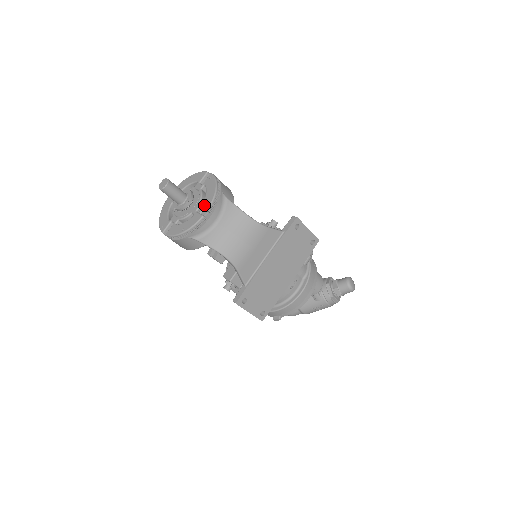
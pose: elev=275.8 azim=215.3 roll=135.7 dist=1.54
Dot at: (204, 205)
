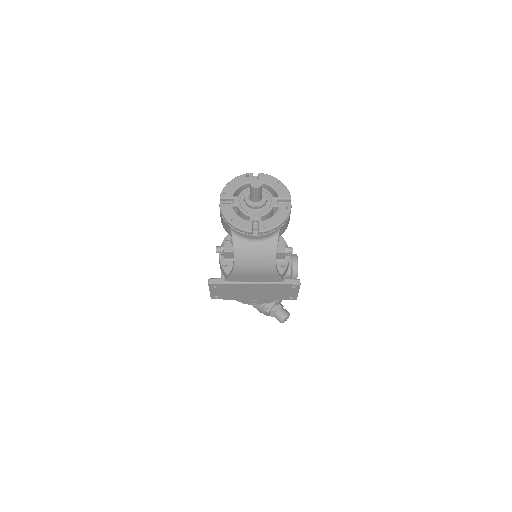
Dot at: (261, 225)
